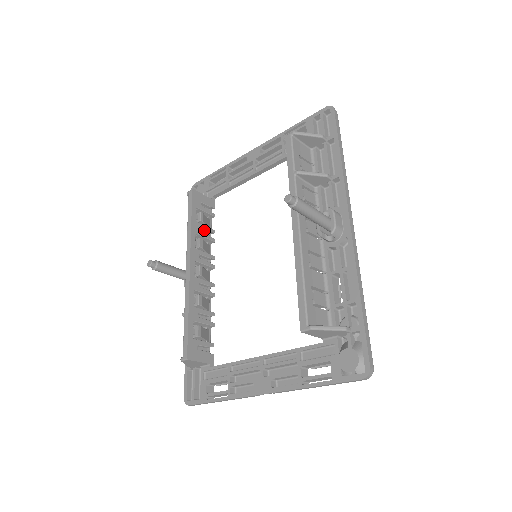
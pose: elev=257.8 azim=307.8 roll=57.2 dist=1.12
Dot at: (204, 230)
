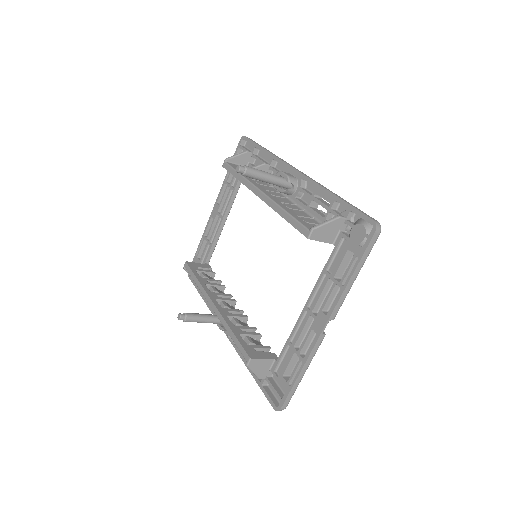
Dot at: (211, 282)
